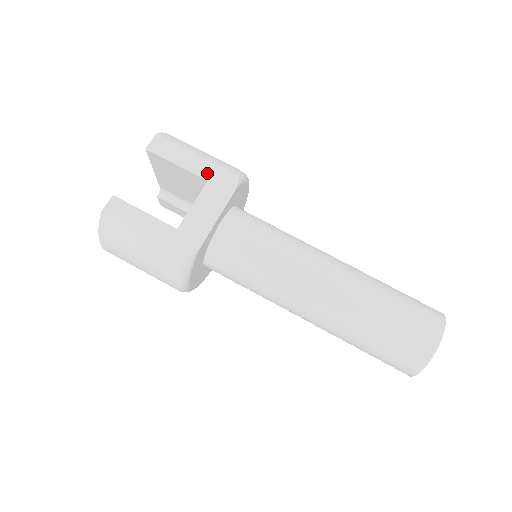
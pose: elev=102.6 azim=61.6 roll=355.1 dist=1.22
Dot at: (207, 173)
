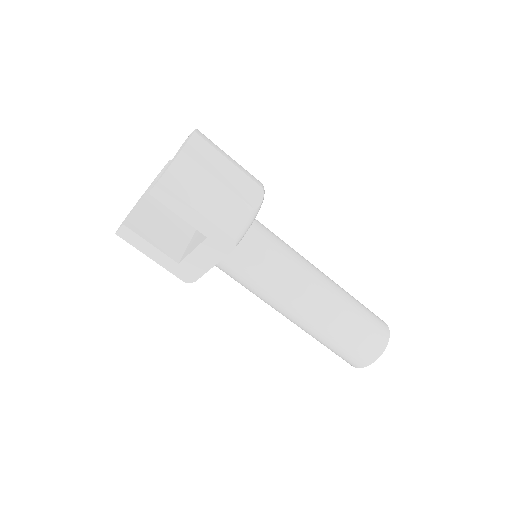
Dot at: (207, 231)
